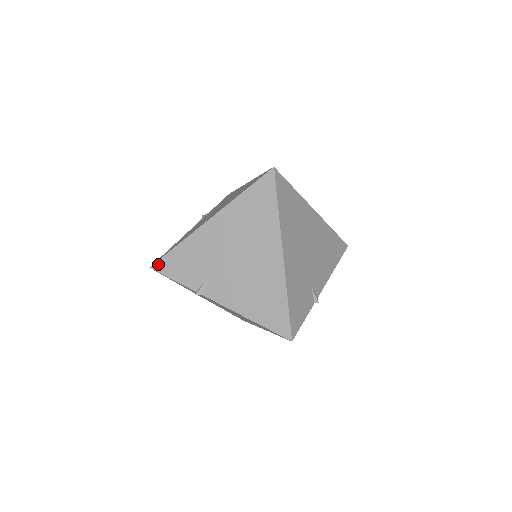
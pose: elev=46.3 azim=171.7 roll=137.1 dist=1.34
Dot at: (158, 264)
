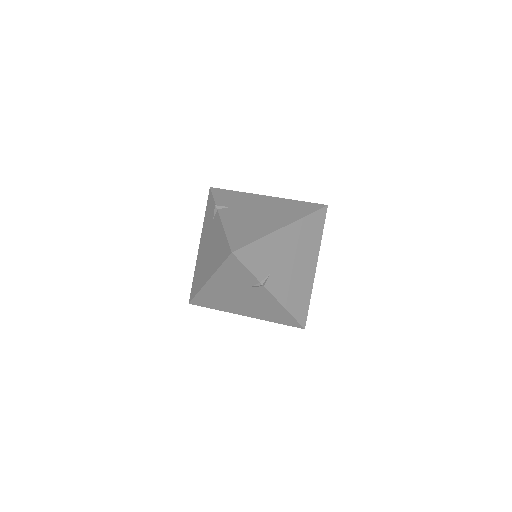
Dot at: (240, 251)
